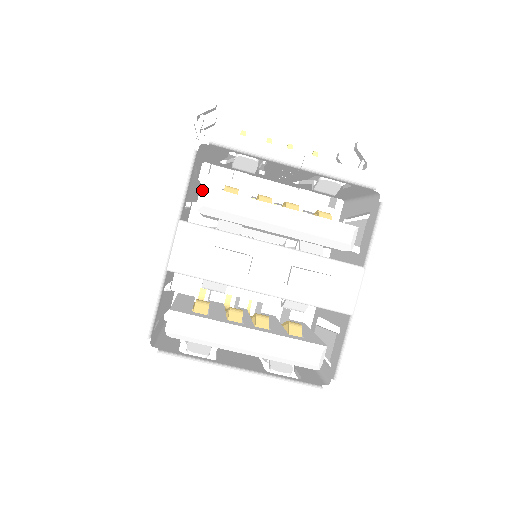
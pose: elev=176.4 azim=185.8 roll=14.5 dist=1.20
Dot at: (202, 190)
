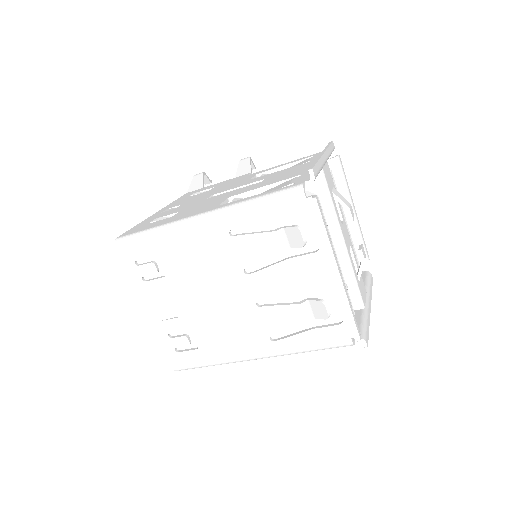
Dot at: occluded
